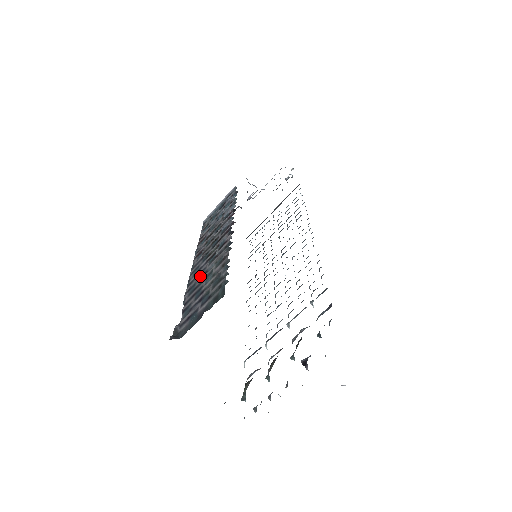
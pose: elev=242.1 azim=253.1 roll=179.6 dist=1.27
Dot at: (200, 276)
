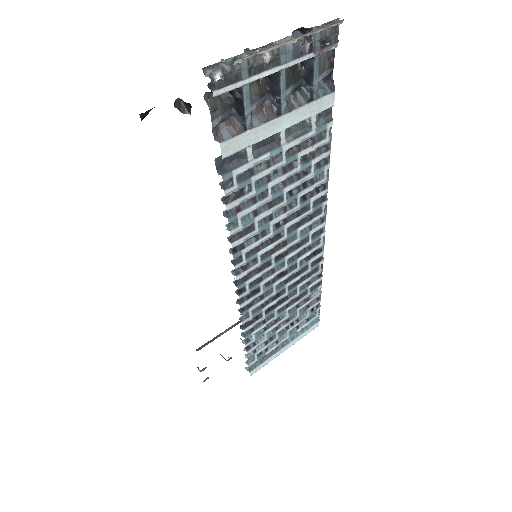
Dot at: occluded
